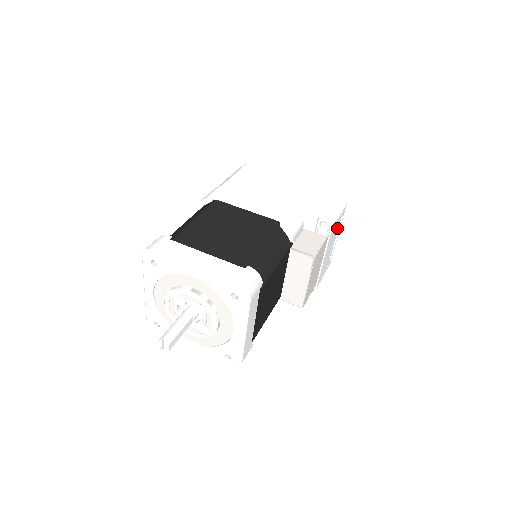
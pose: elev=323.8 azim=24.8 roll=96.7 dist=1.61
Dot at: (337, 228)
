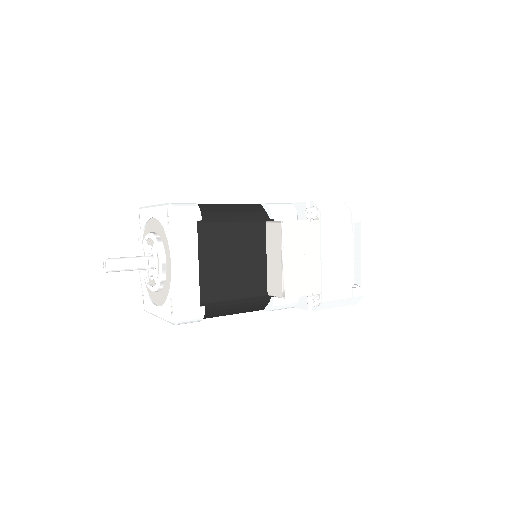
Dot at: (349, 233)
